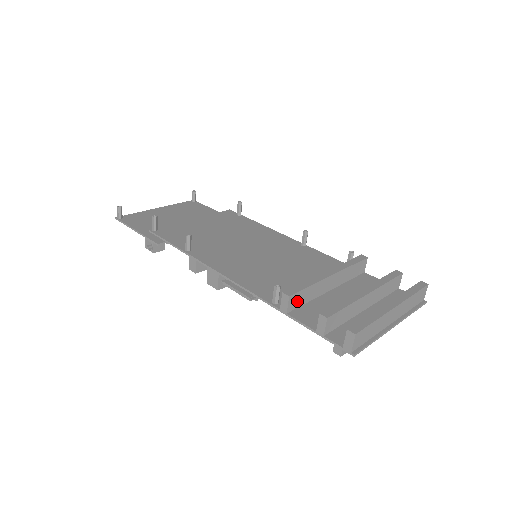
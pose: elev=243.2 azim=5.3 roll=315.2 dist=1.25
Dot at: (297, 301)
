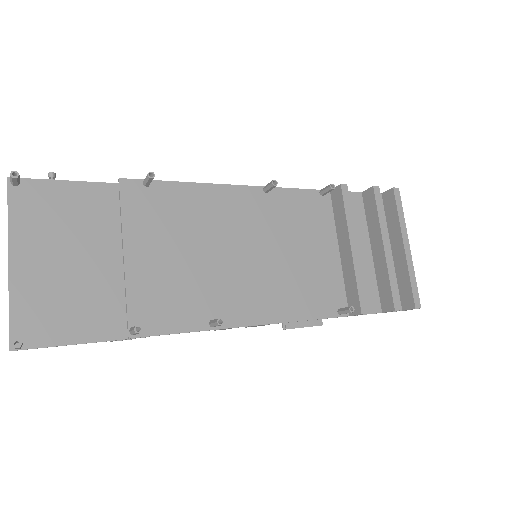
Dot at: occluded
